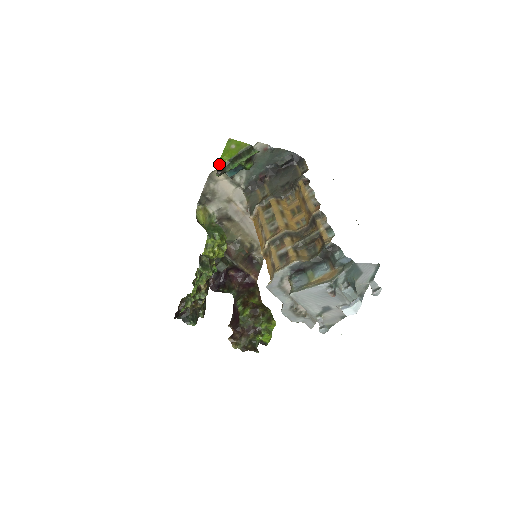
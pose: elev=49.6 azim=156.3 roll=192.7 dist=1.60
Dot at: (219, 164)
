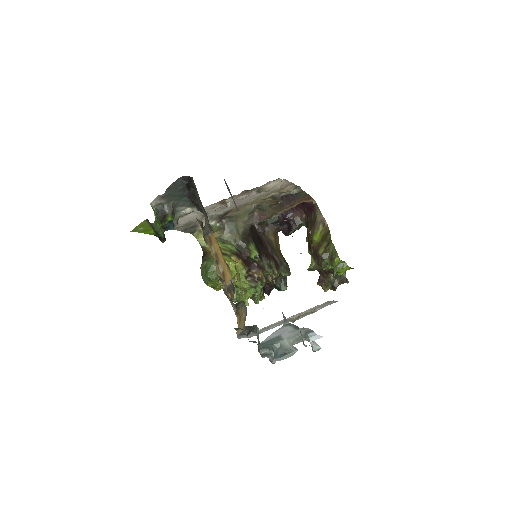
Dot at: (155, 235)
